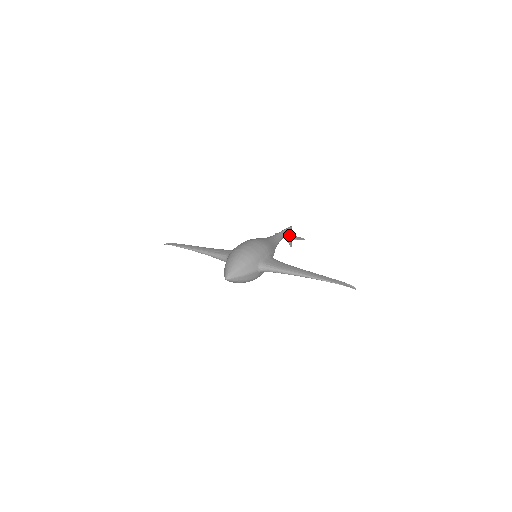
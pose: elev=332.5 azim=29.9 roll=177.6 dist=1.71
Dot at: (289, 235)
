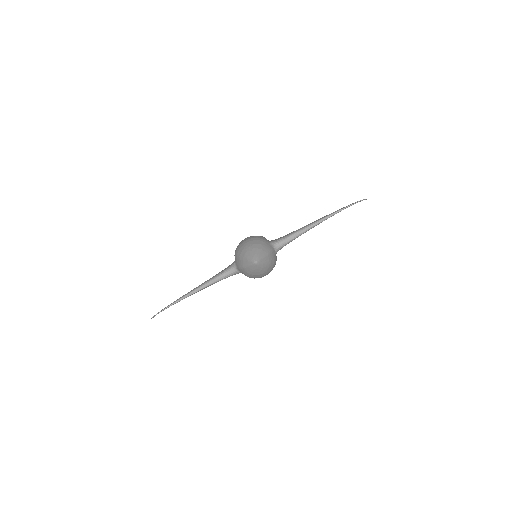
Dot at: occluded
